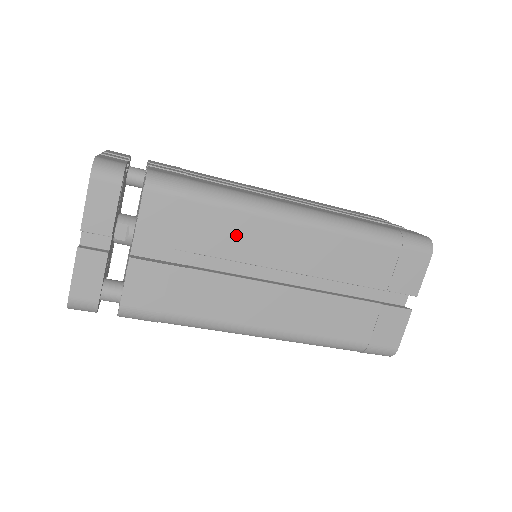
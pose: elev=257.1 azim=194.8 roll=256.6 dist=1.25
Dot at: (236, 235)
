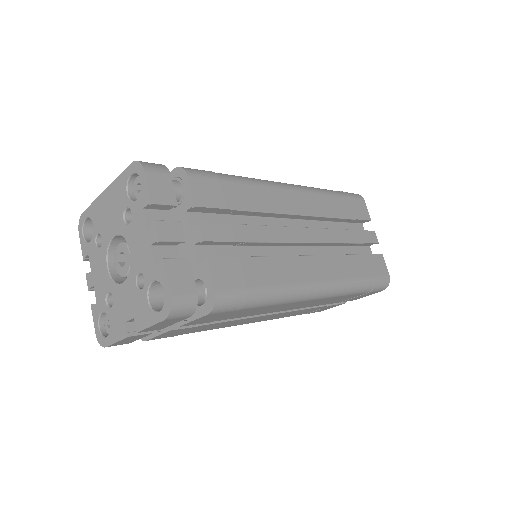
Dot at: (262, 310)
